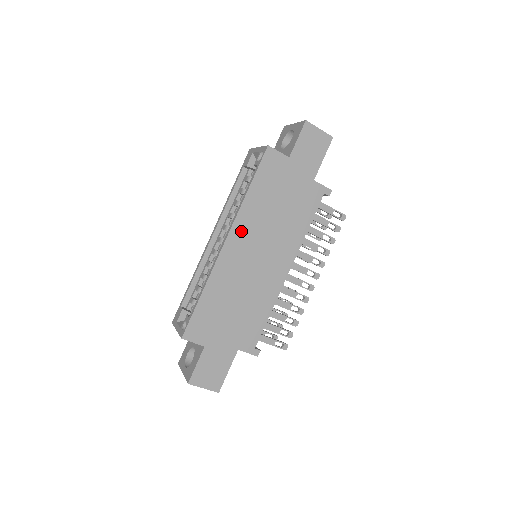
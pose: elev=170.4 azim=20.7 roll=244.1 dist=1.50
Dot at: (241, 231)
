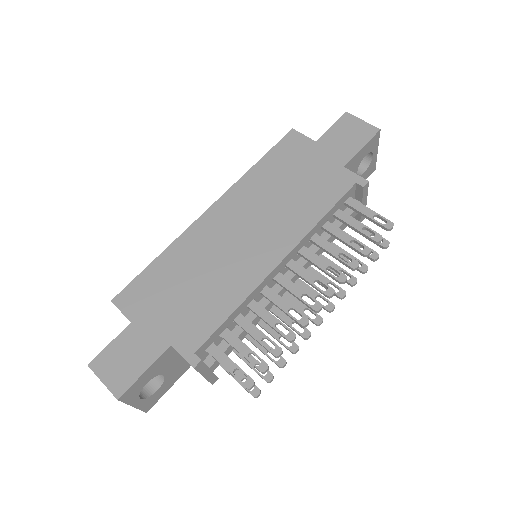
Dot at: (232, 202)
